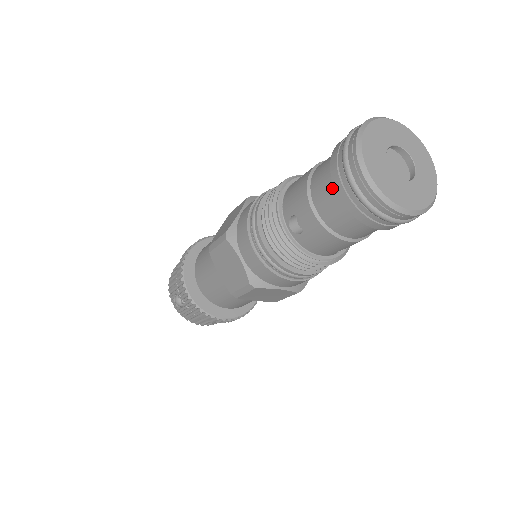
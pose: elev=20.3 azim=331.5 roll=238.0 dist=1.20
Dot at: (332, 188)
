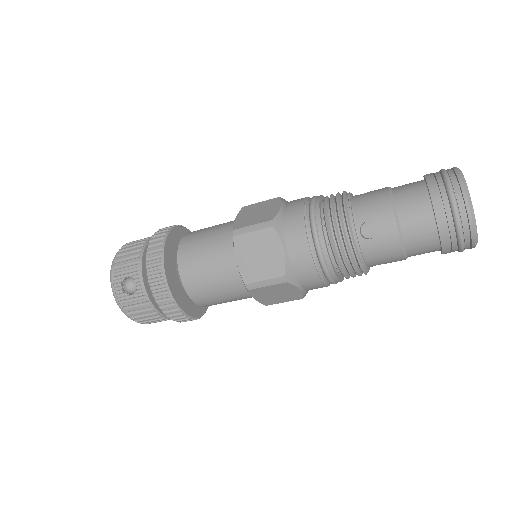
Dot at: (425, 207)
